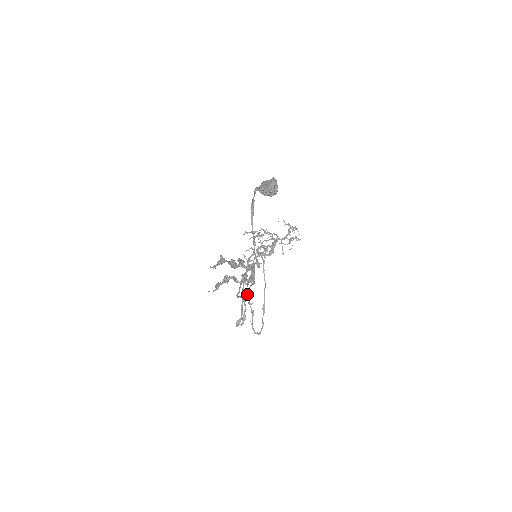
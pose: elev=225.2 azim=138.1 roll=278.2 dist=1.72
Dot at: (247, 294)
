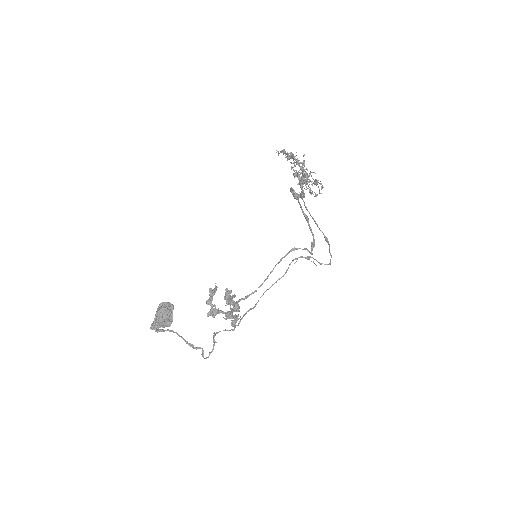
Dot at: occluded
